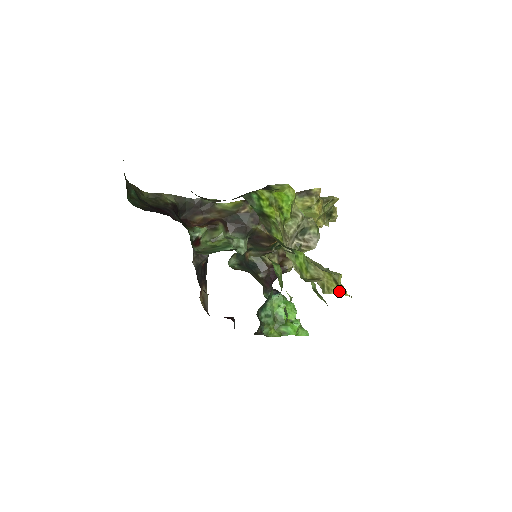
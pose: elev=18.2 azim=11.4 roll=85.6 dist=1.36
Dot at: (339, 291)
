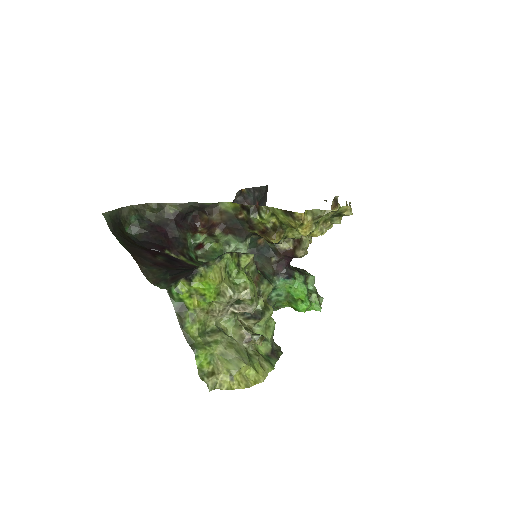
Dot at: (231, 388)
